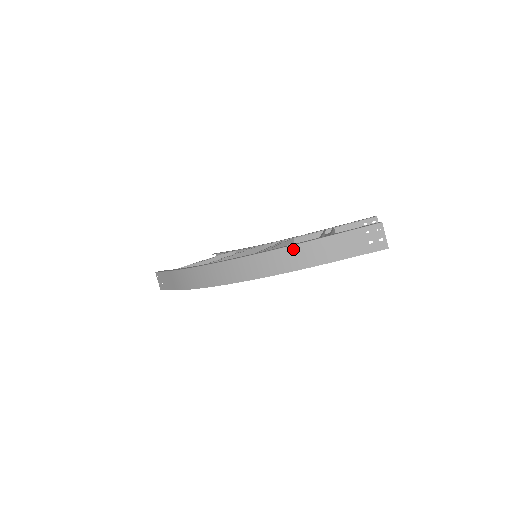
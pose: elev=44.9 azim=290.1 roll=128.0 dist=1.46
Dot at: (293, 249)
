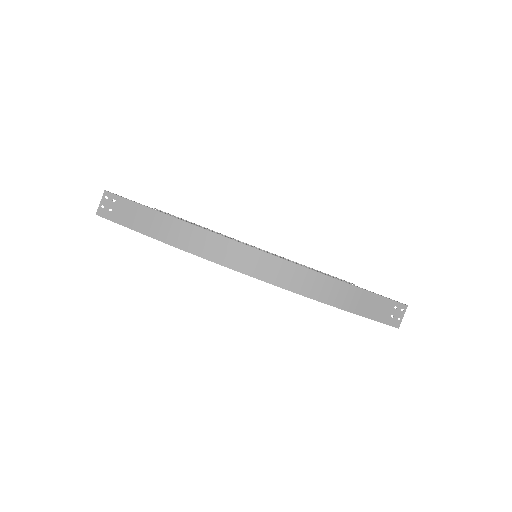
Dot at: (340, 284)
